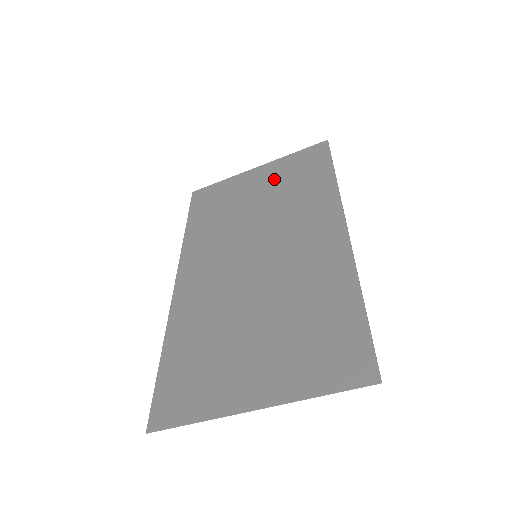
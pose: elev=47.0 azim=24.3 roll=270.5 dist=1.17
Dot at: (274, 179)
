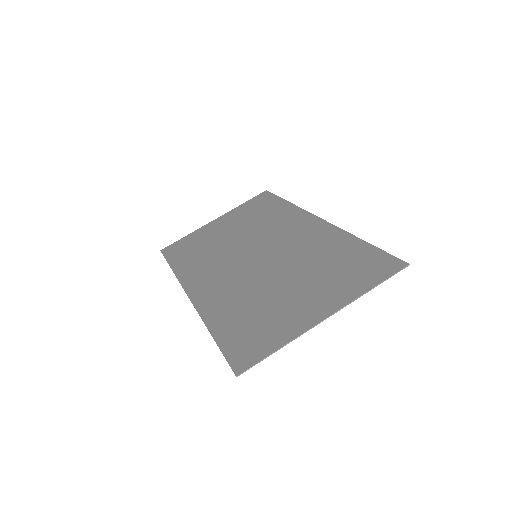
Dot at: (237, 219)
